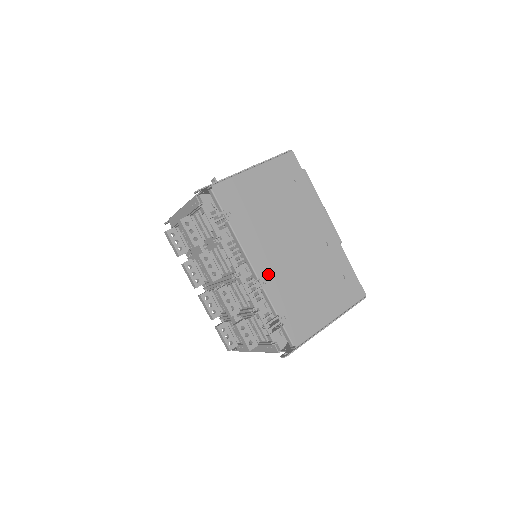
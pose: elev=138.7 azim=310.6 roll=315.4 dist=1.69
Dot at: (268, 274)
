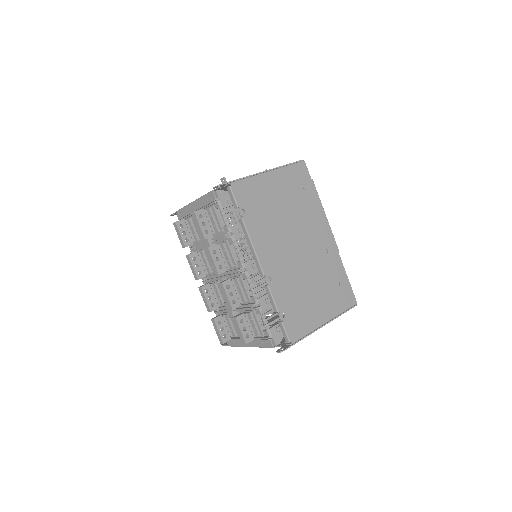
Dot at: (273, 272)
